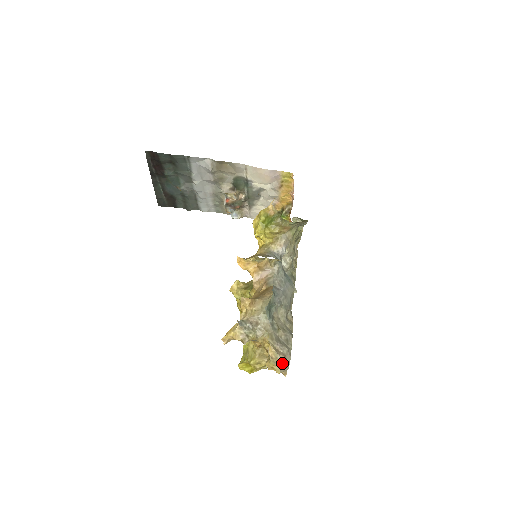
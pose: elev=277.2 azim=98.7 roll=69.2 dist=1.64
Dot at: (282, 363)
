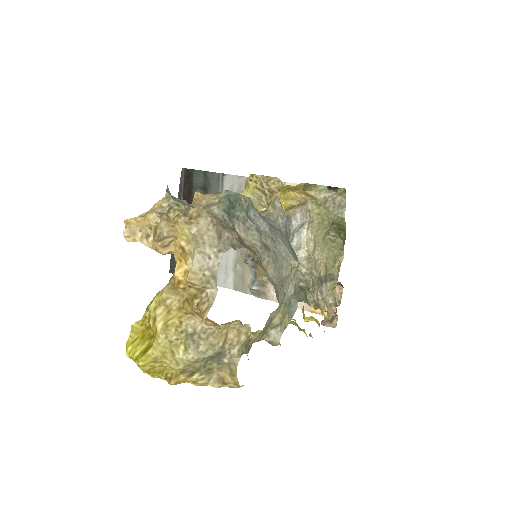
Dot at: (206, 233)
